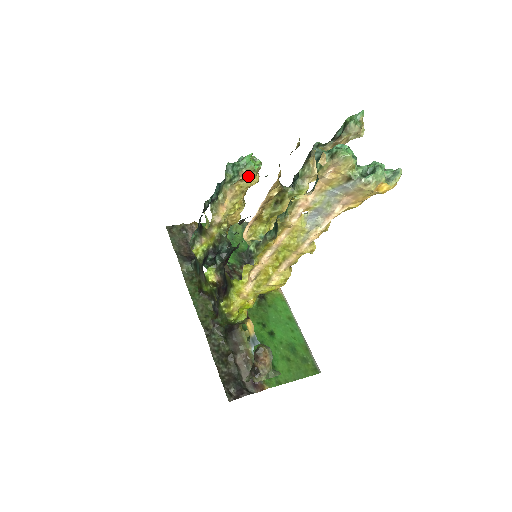
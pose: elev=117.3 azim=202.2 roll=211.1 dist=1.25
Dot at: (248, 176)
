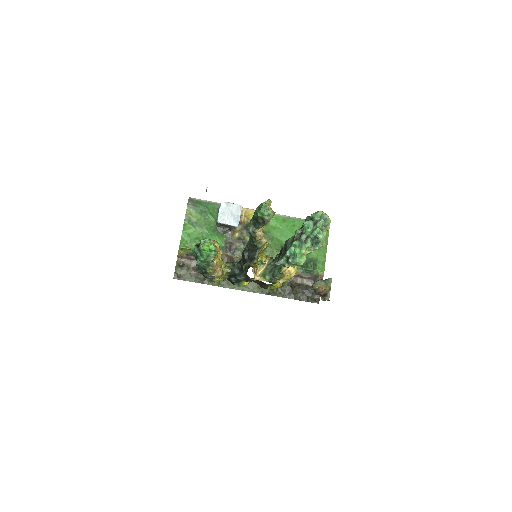
Dot at: (215, 255)
